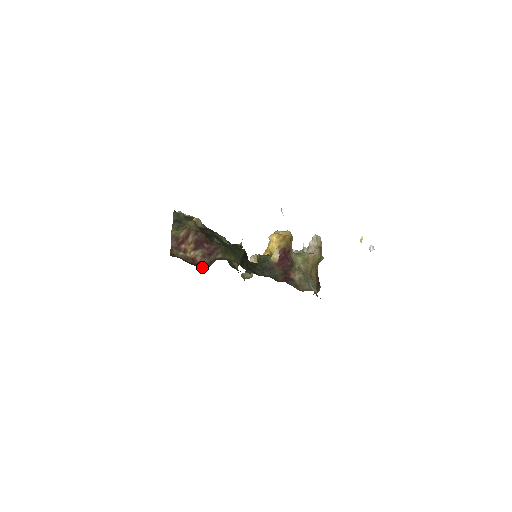
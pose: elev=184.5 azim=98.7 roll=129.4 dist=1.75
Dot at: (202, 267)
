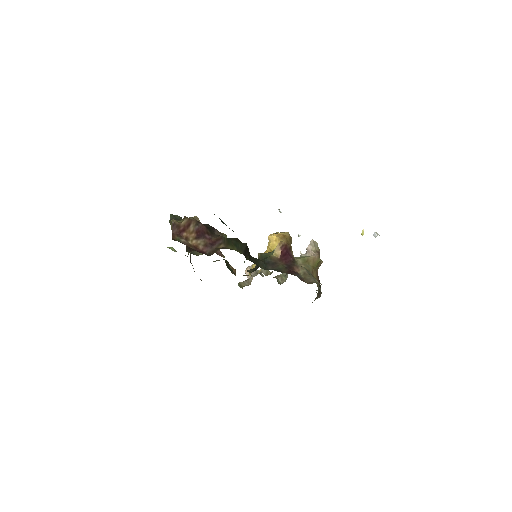
Dot at: (205, 254)
